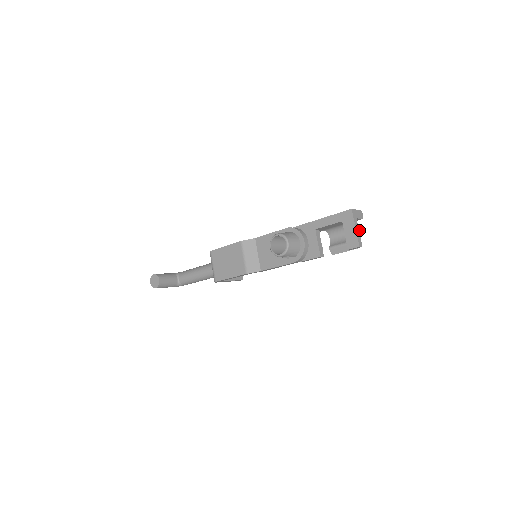
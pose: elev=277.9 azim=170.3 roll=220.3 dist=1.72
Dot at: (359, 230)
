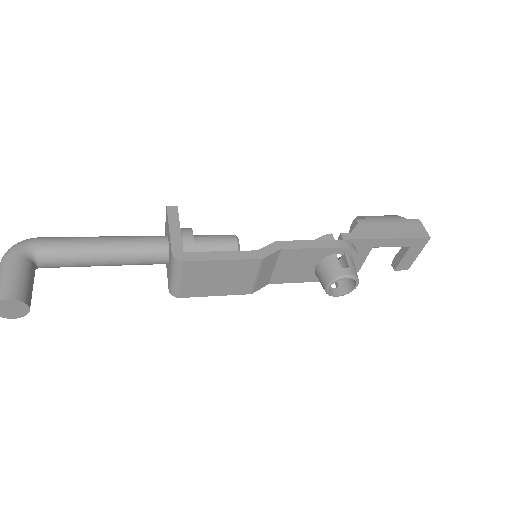
Dot at: occluded
